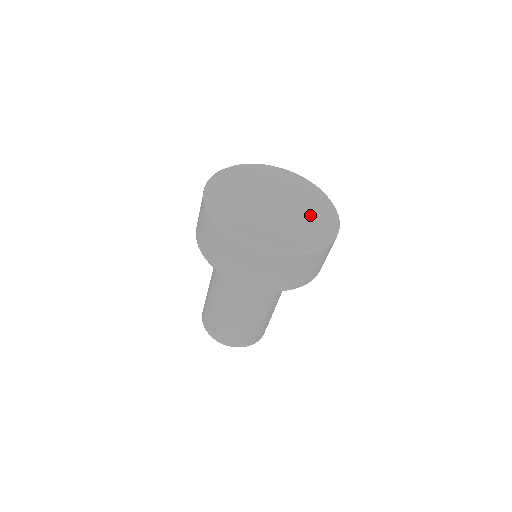
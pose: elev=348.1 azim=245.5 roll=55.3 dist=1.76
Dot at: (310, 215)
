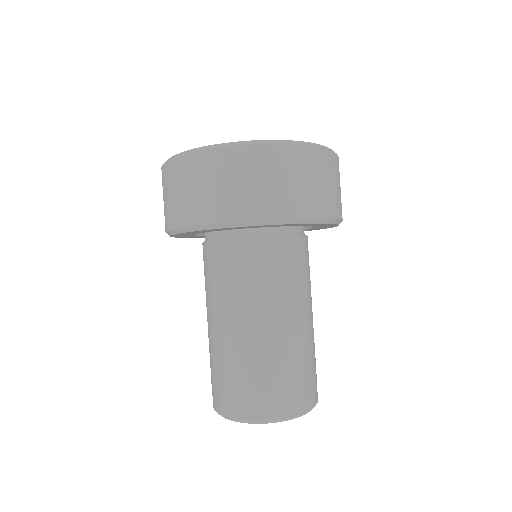
Dot at: occluded
